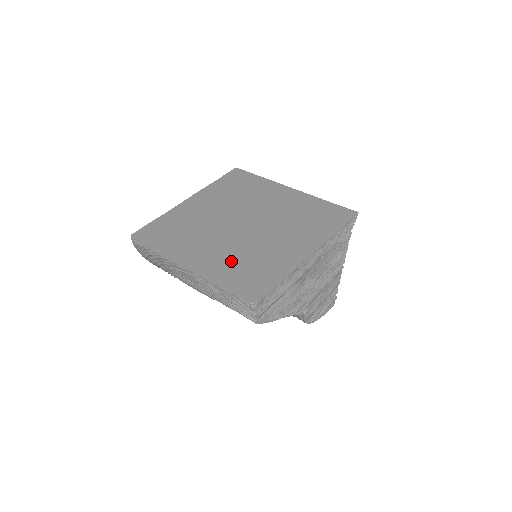
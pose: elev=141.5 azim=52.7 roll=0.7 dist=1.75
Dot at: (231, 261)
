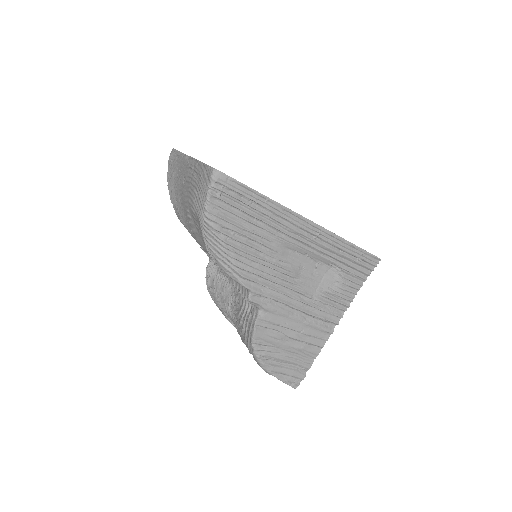
Dot at: occluded
